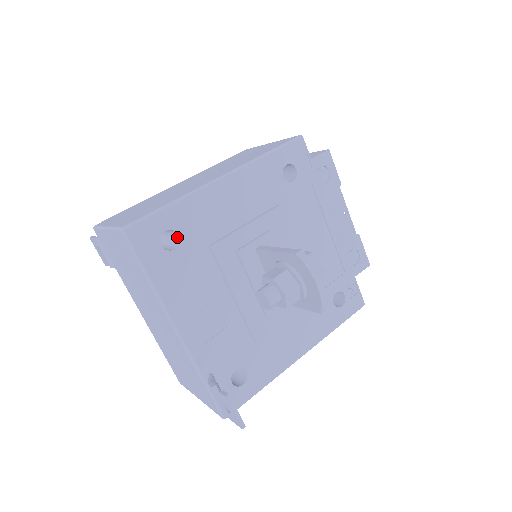
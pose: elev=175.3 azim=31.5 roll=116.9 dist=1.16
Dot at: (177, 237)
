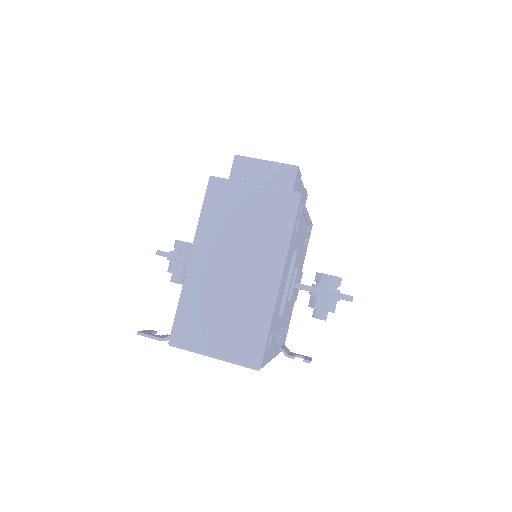
Dot at: occluded
